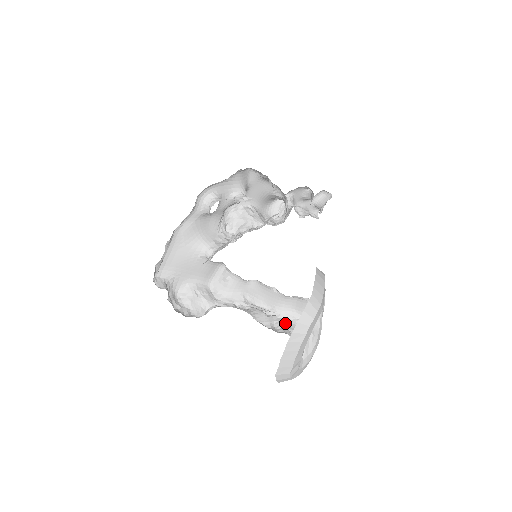
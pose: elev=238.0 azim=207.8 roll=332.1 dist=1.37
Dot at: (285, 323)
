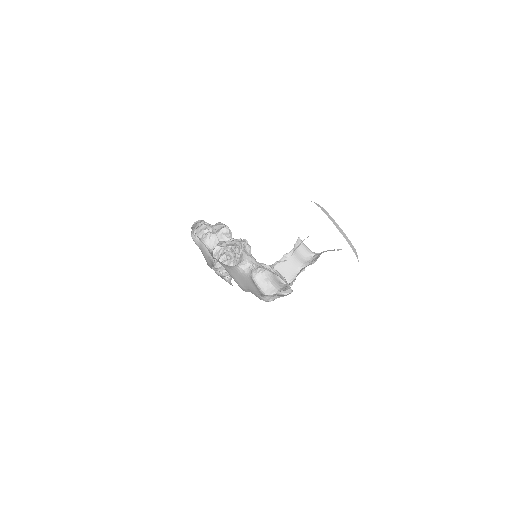
Dot at: occluded
